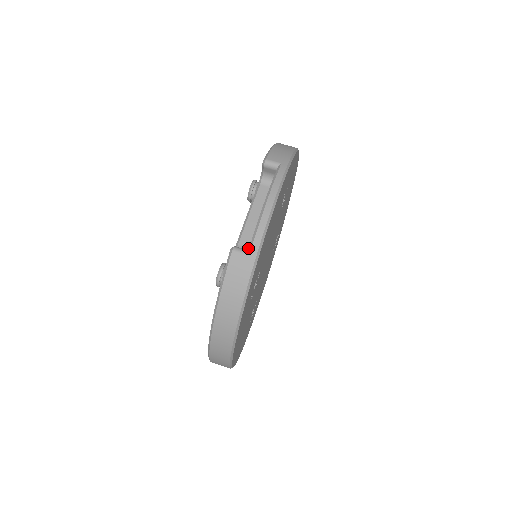
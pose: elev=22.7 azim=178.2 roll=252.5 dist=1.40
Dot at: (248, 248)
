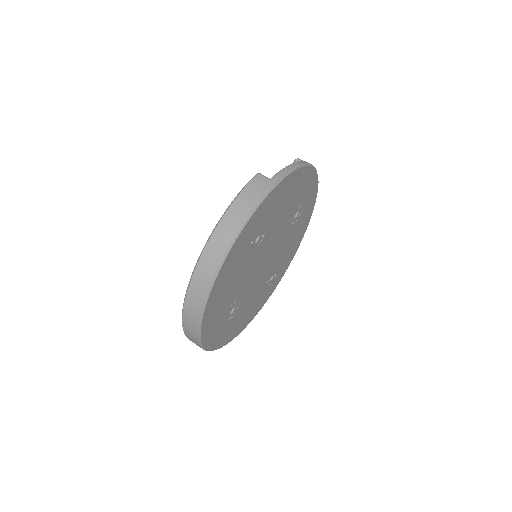
Dot at: occluded
